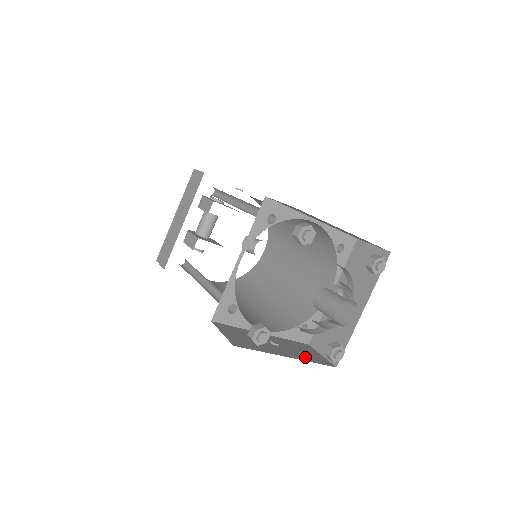
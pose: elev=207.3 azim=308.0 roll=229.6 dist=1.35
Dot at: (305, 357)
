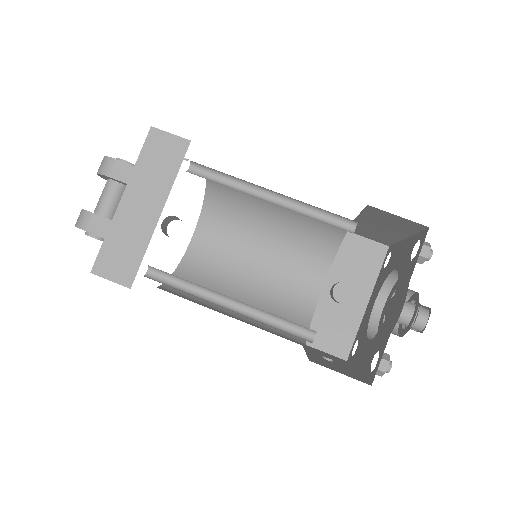
Dot at: (343, 363)
